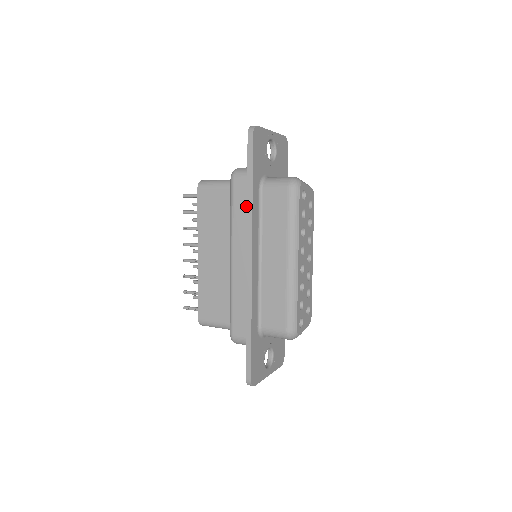
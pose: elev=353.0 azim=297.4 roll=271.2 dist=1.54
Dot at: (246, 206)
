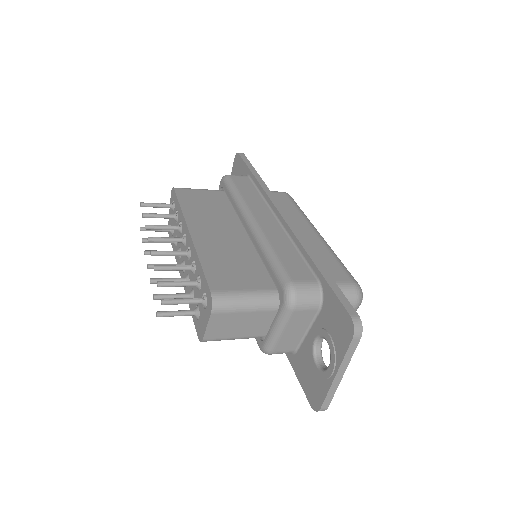
Dot at: (254, 189)
